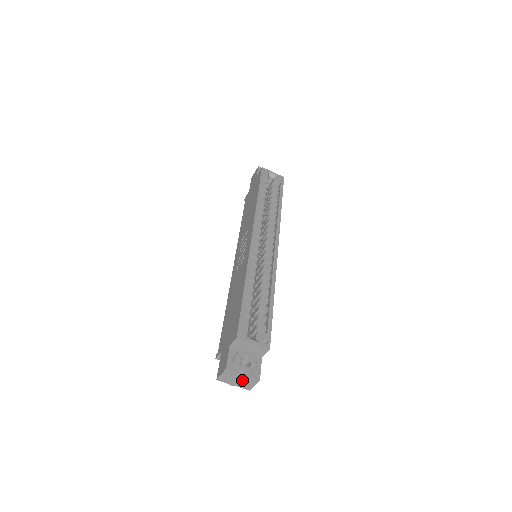
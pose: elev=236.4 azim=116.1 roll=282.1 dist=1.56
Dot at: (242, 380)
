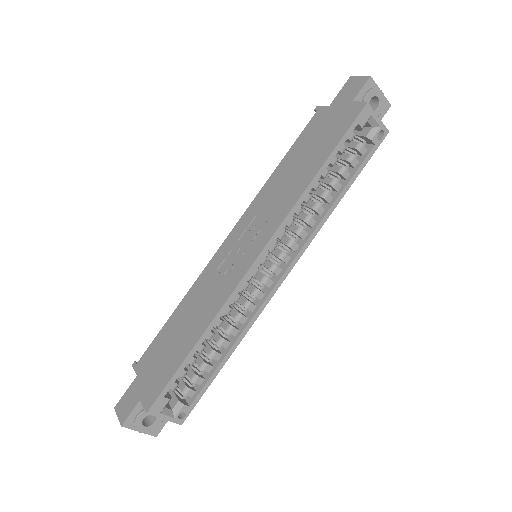
Dot at: occluded
